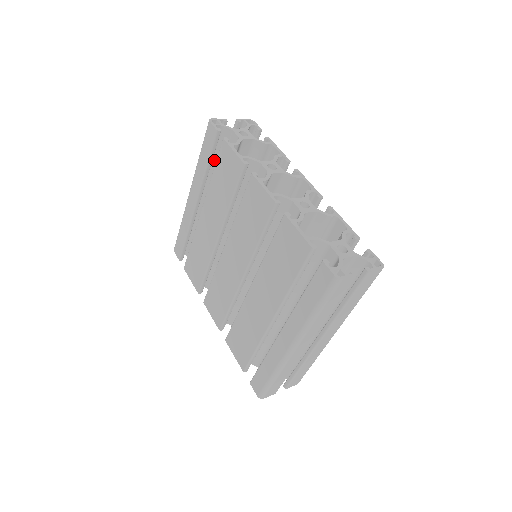
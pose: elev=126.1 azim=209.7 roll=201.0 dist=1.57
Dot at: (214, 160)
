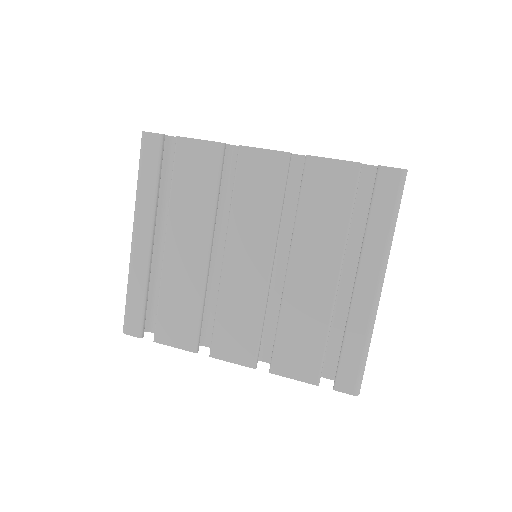
Dot at: occluded
